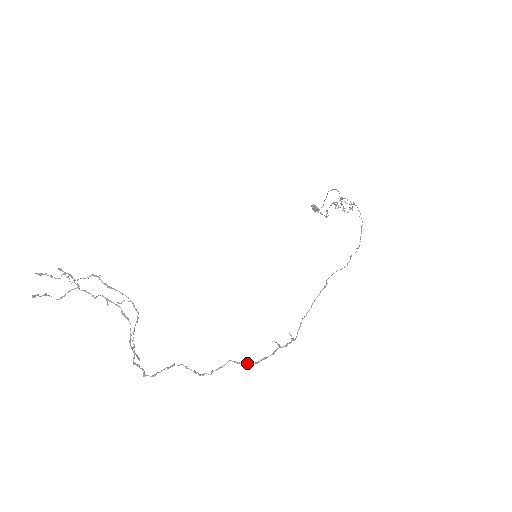
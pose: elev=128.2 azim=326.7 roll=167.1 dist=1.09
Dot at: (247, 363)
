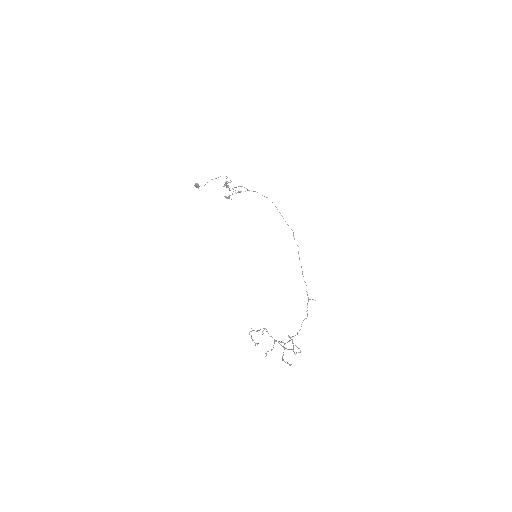
Dot at: (307, 315)
